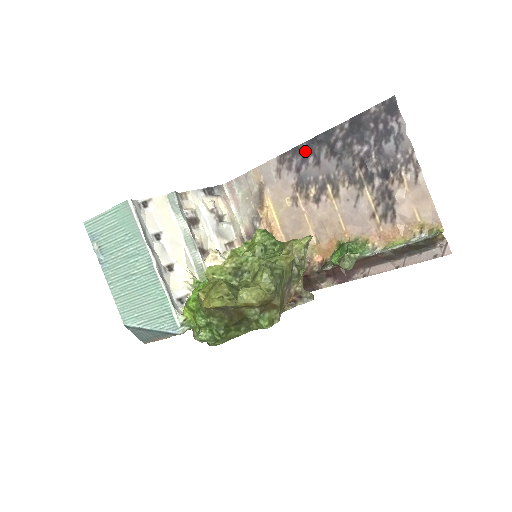
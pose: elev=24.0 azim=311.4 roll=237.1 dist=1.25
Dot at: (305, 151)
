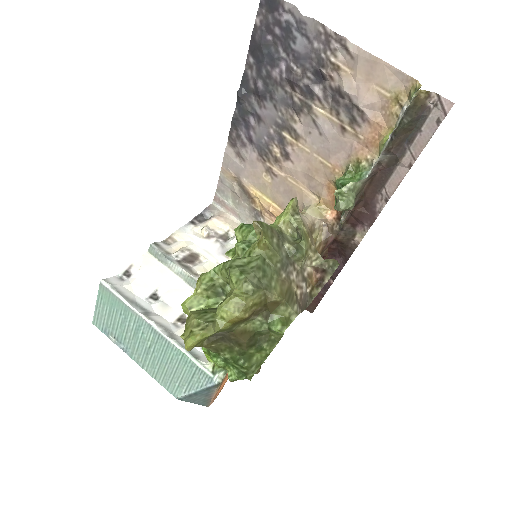
Dot at: (241, 117)
